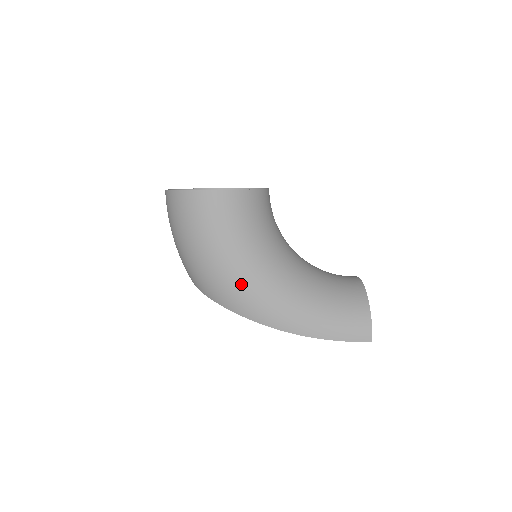
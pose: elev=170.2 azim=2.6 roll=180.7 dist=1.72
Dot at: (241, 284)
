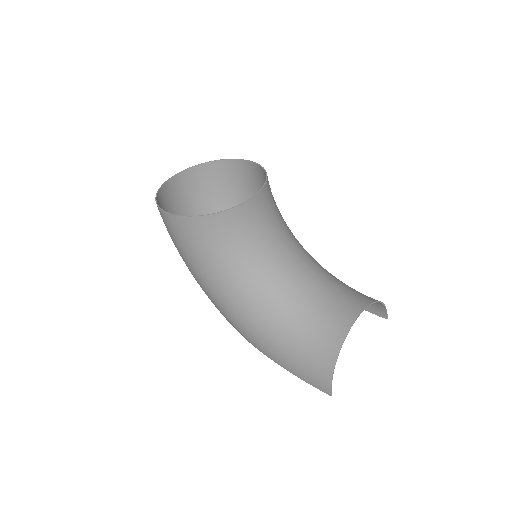
Dot at: (211, 296)
